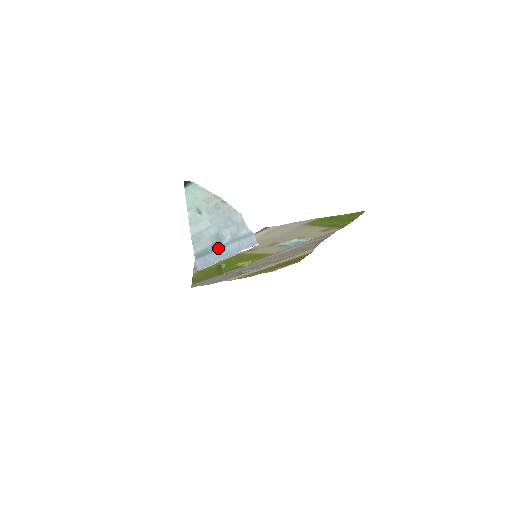
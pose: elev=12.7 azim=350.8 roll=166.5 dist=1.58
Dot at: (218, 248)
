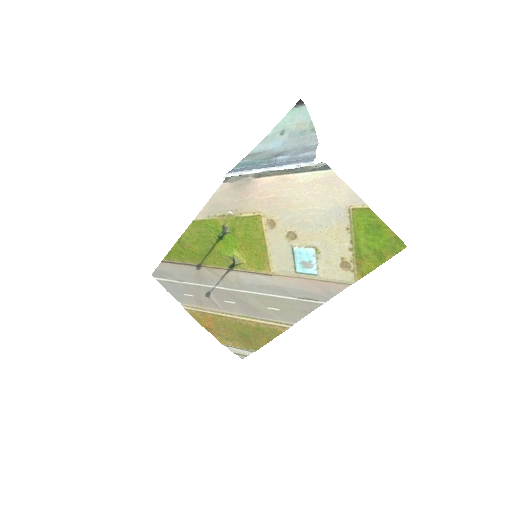
Dot at: (267, 163)
